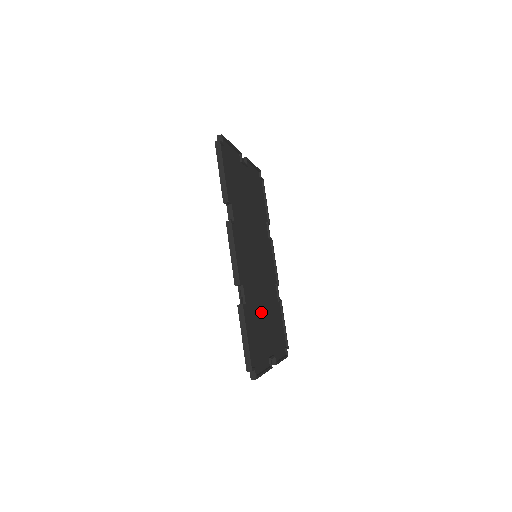
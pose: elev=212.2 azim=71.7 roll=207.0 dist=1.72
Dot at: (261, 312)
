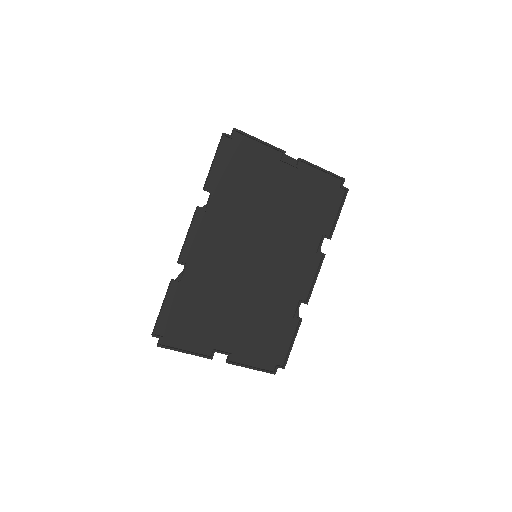
Dot at: (226, 306)
